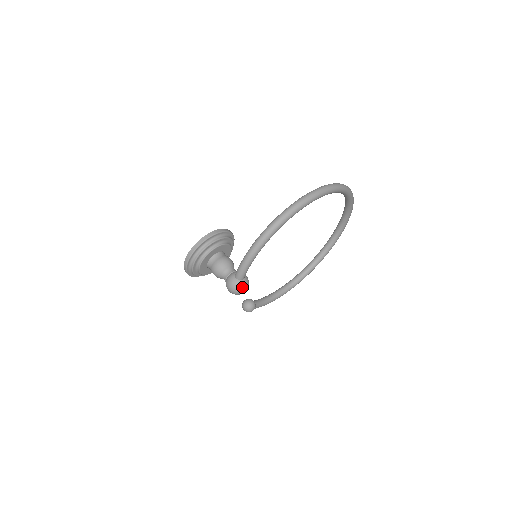
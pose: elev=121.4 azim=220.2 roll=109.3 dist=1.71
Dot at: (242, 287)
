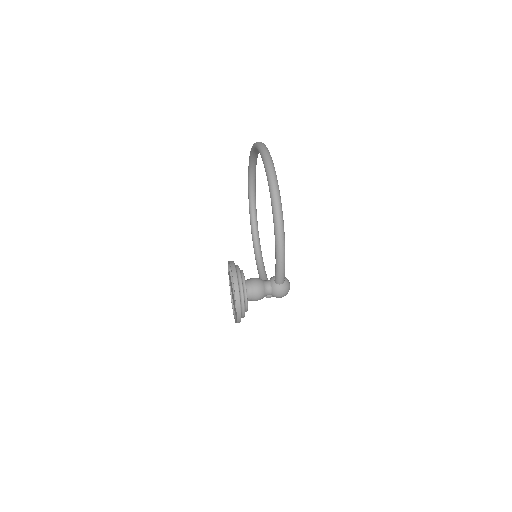
Dot at: (289, 285)
